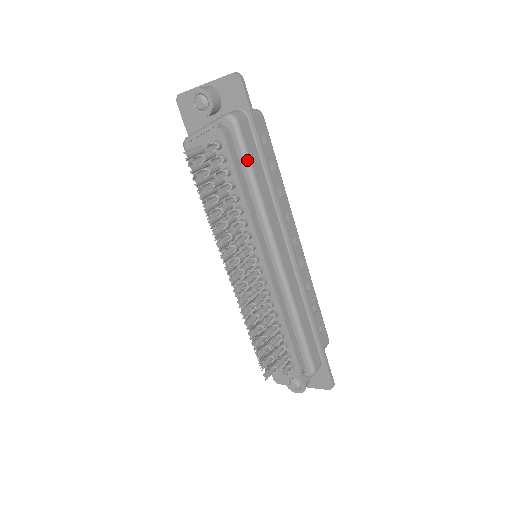
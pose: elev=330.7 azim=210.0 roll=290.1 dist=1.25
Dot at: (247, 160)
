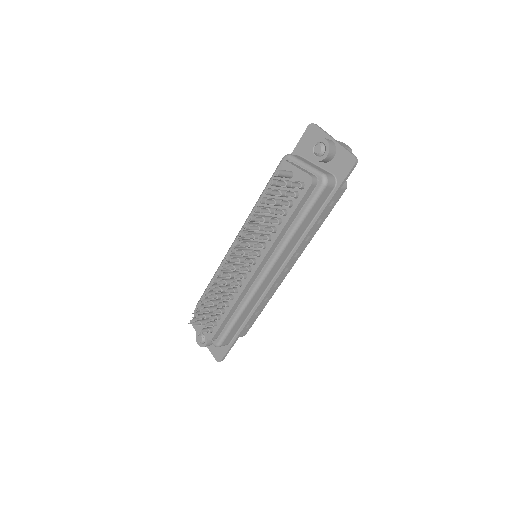
Dot at: (308, 210)
